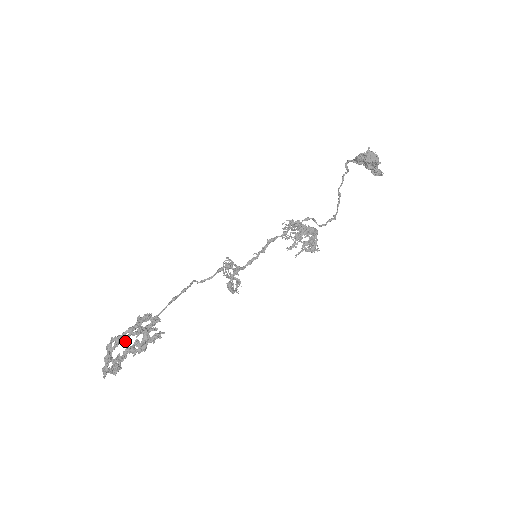
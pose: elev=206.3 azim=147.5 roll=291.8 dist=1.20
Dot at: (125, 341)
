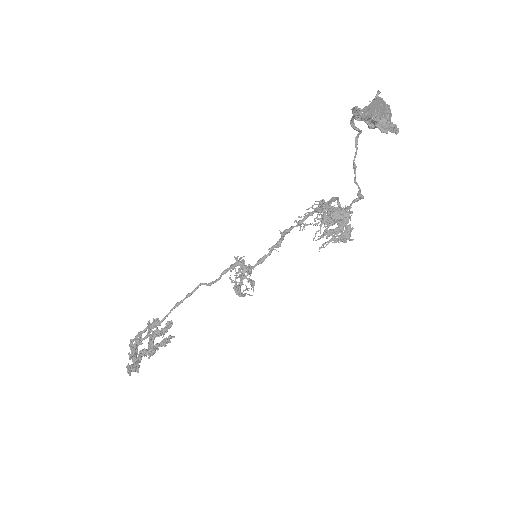
Dot at: (142, 343)
